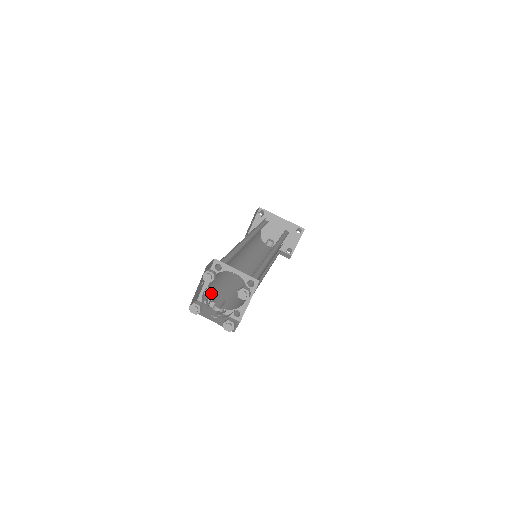
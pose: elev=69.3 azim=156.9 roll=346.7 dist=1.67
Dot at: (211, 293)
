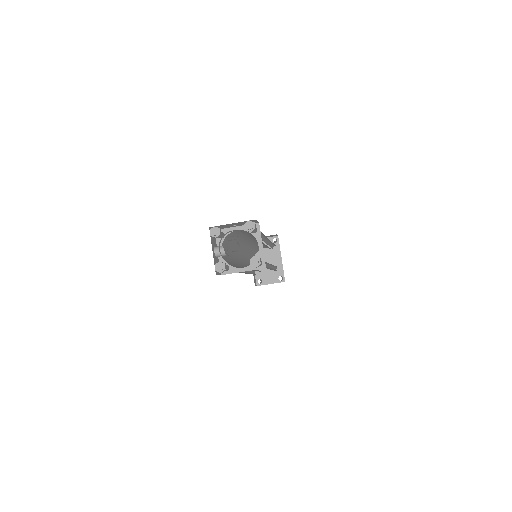
Dot at: (227, 237)
